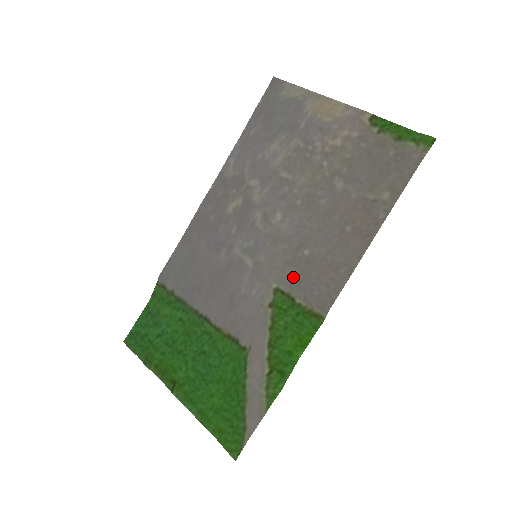
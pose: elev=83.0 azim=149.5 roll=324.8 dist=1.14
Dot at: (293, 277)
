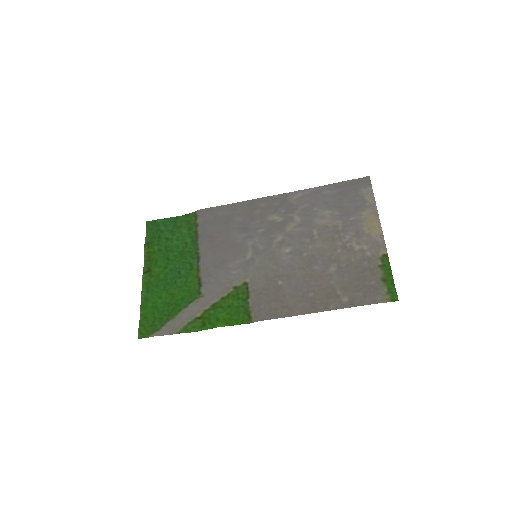
Dot at: (260, 287)
